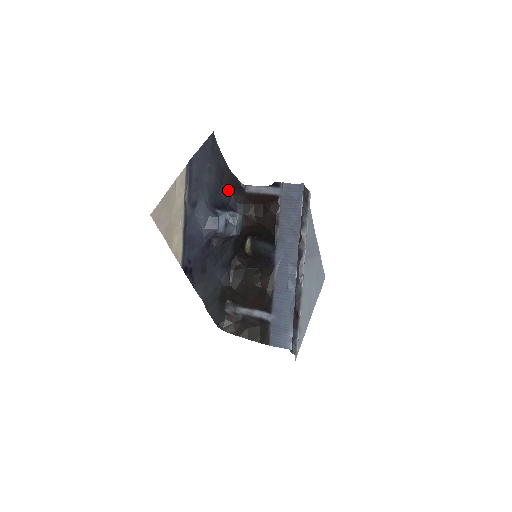
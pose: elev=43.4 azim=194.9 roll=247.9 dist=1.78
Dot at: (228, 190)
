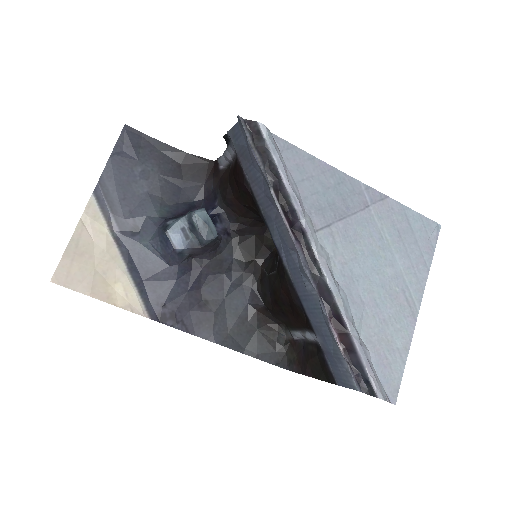
Dot at: (195, 181)
